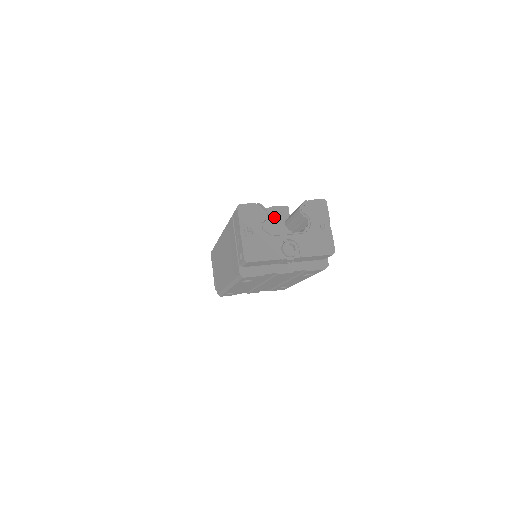
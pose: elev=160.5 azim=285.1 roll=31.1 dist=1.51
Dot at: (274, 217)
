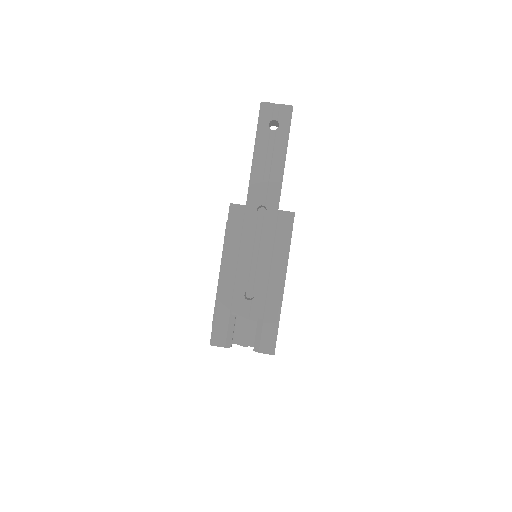
Dot at: occluded
